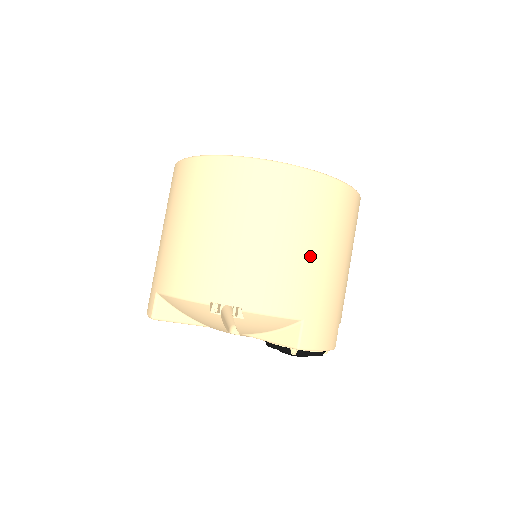
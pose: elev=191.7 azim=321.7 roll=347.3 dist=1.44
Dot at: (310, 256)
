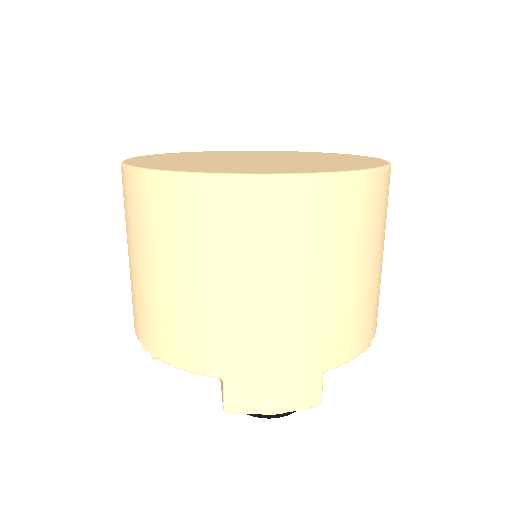
Dot at: (215, 297)
